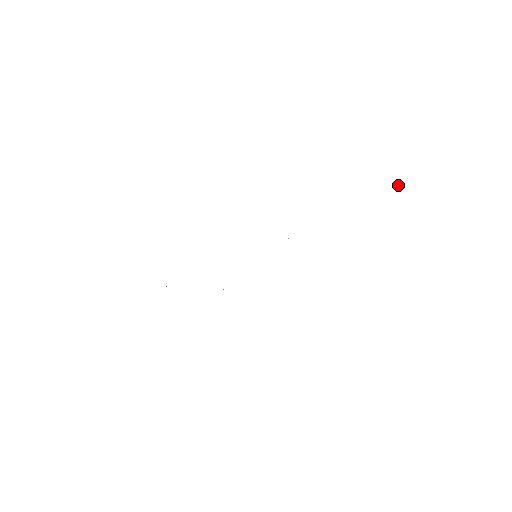
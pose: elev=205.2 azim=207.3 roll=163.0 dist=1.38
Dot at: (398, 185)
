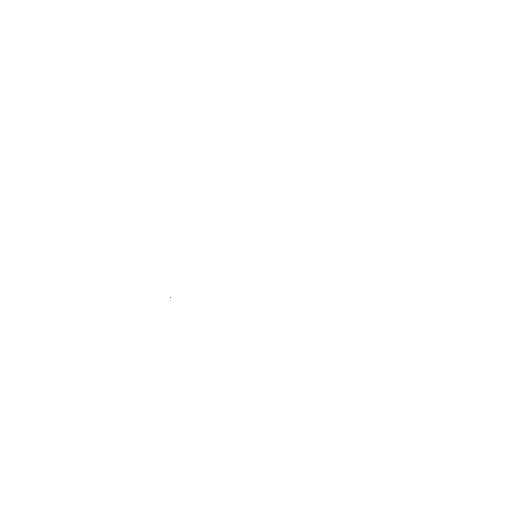
Dot at: occluded
